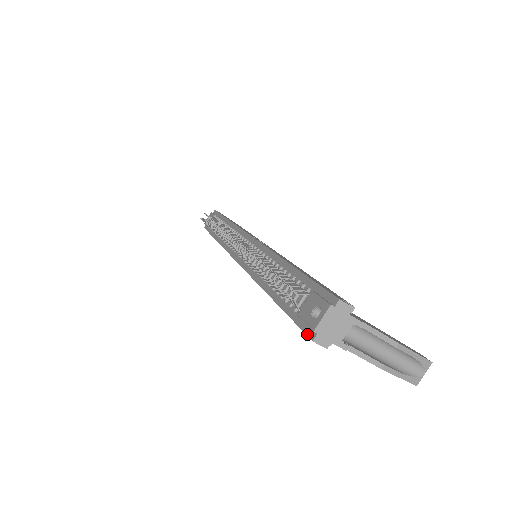
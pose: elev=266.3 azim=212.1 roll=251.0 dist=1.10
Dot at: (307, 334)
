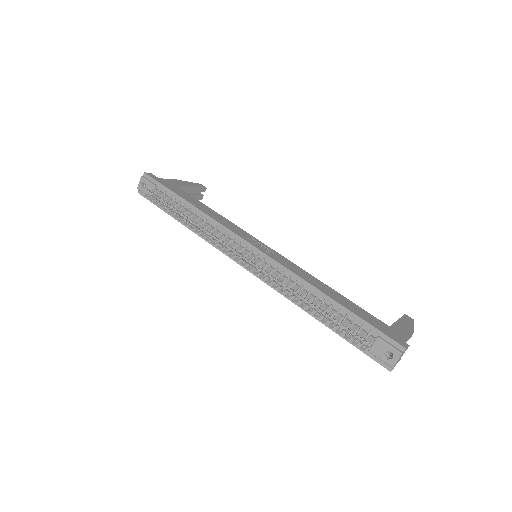
Dot at: (383, 366)
